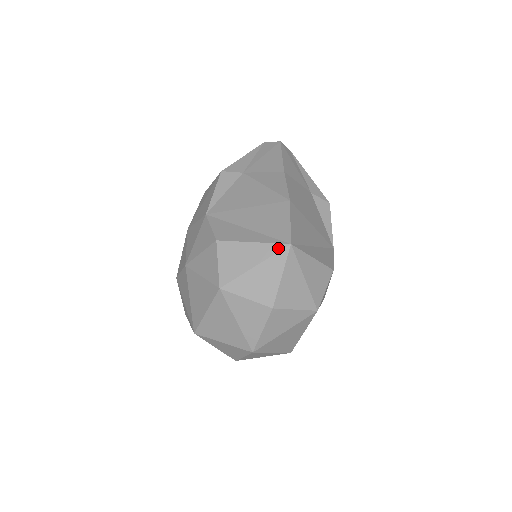
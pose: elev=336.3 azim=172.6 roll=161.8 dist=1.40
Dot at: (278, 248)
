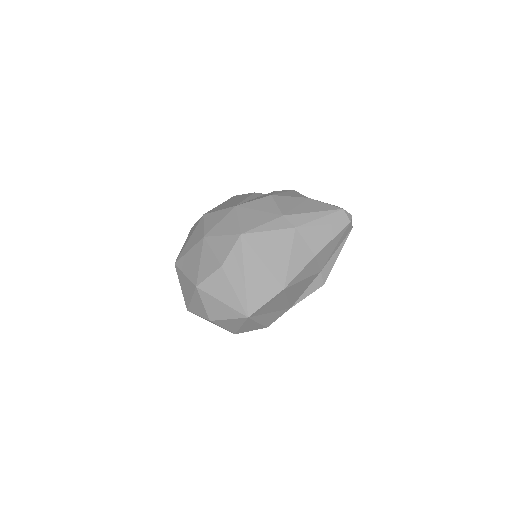
Dot at: (241, 311)
